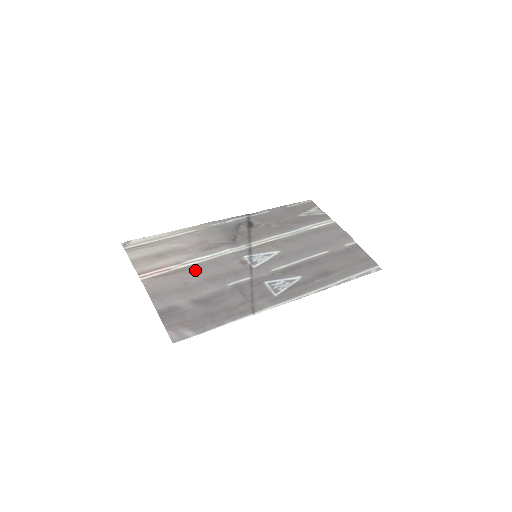
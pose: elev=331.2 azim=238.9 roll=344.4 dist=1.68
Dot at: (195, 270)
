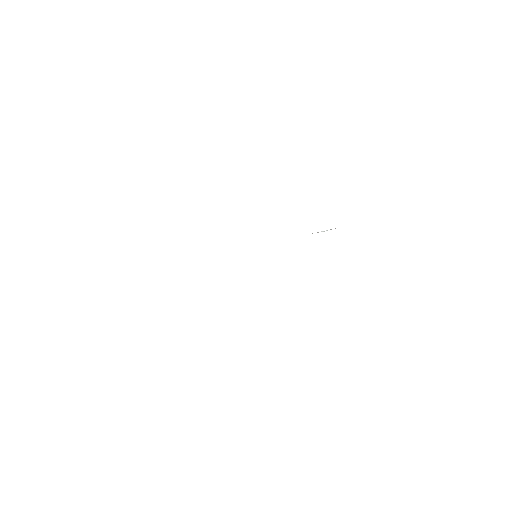
Dot at: occluded
